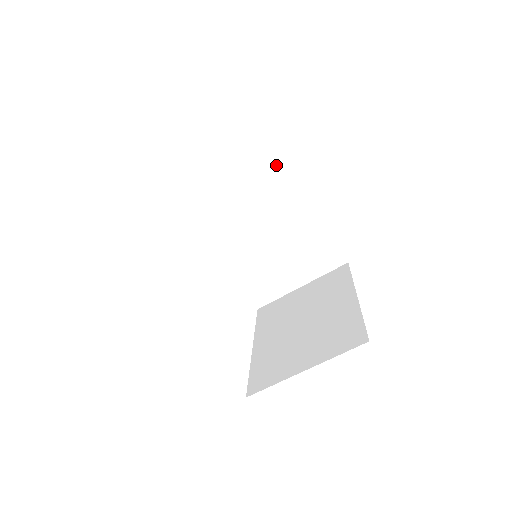
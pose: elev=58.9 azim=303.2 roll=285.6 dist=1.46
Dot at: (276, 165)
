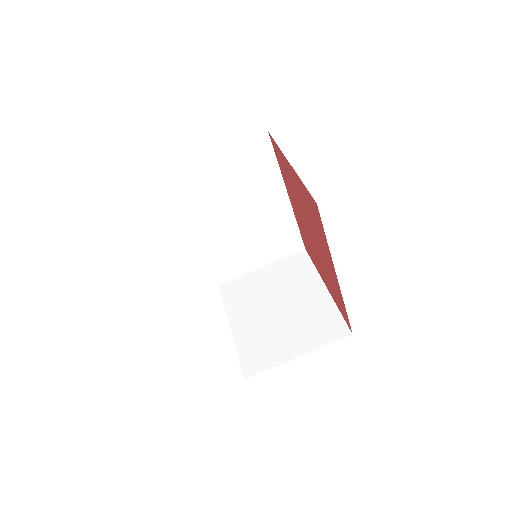
Dot at: (269, 165)
